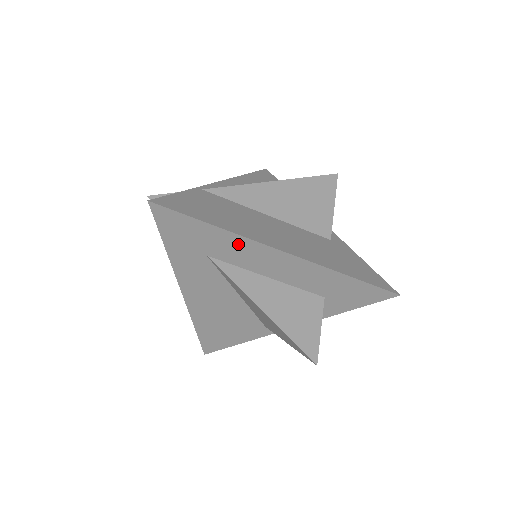
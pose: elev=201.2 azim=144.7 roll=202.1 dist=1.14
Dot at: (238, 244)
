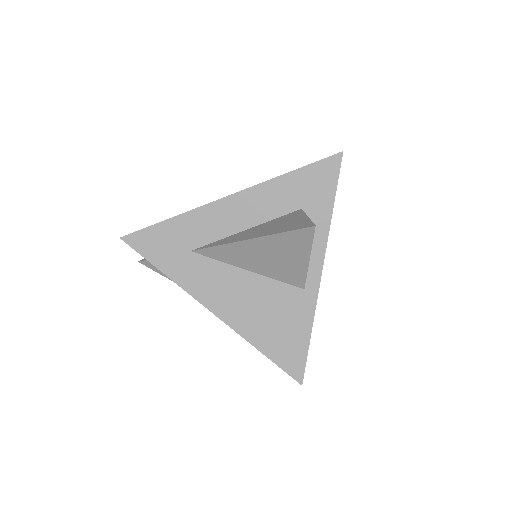
Dot at: (198, 219)
